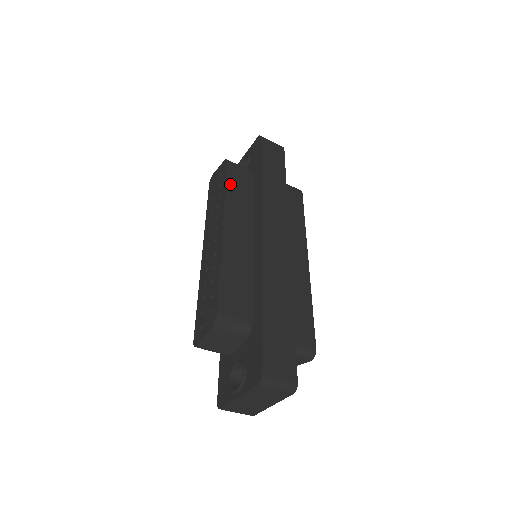
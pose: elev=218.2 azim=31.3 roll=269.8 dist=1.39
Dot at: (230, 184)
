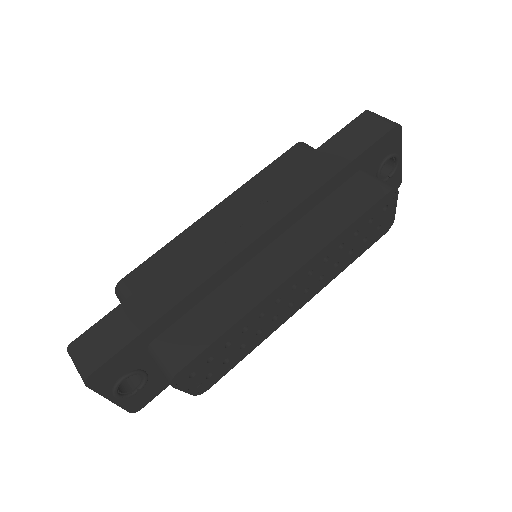
Dot at: (271, 168)
